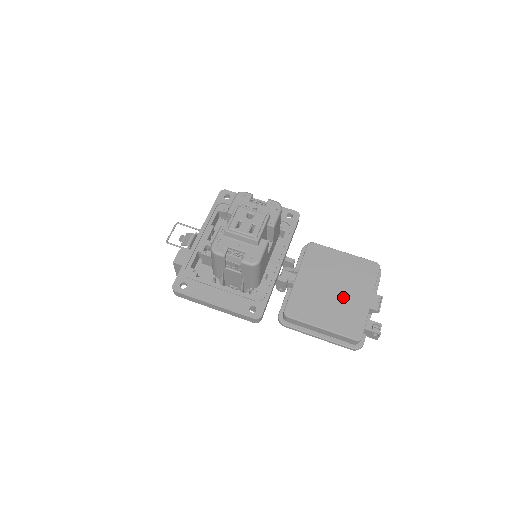
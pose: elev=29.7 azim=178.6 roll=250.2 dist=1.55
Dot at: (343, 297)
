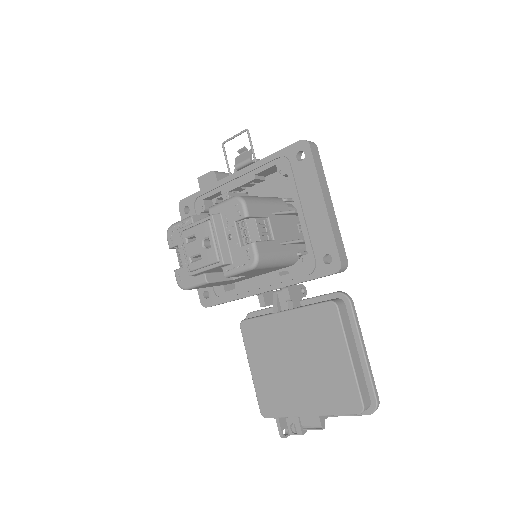
Dot at: (293, 379)
